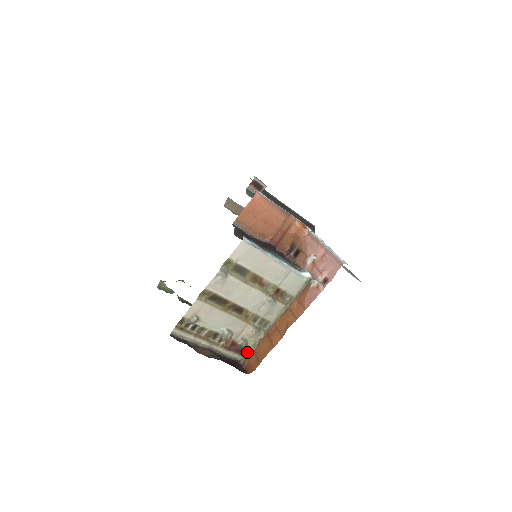
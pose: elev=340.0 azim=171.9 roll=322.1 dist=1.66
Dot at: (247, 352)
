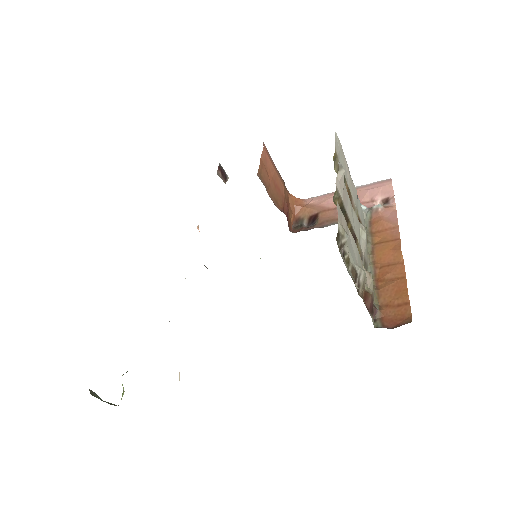
Dot at: (376, 312)
